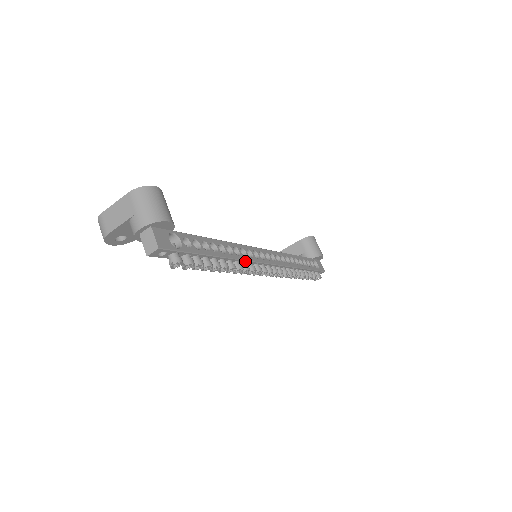
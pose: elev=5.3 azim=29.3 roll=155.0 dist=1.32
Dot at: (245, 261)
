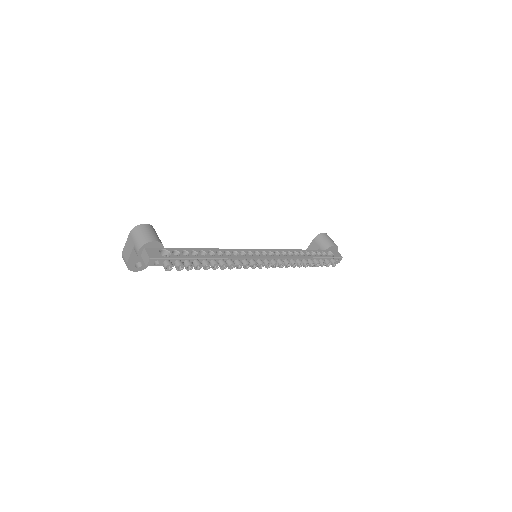
Dot at: (237, 259)
